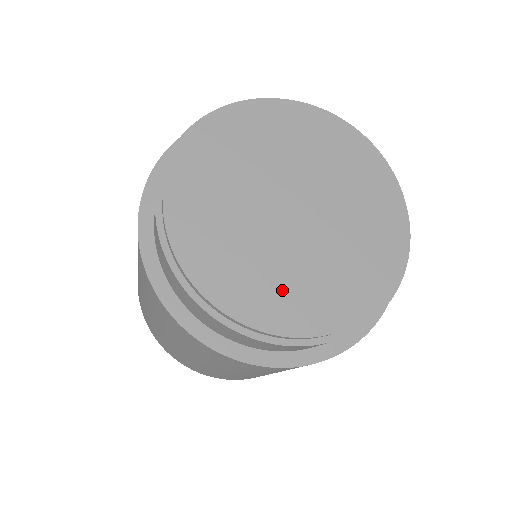
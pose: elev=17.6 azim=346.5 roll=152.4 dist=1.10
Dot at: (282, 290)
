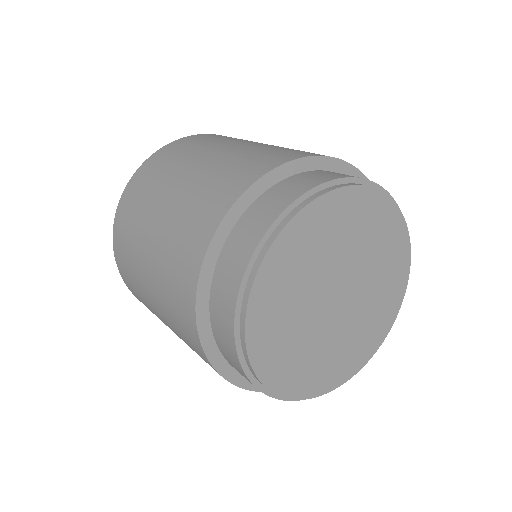
Dot at: (299, 363)
